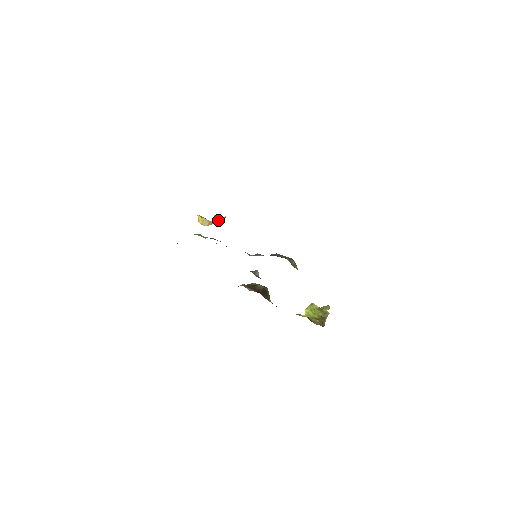
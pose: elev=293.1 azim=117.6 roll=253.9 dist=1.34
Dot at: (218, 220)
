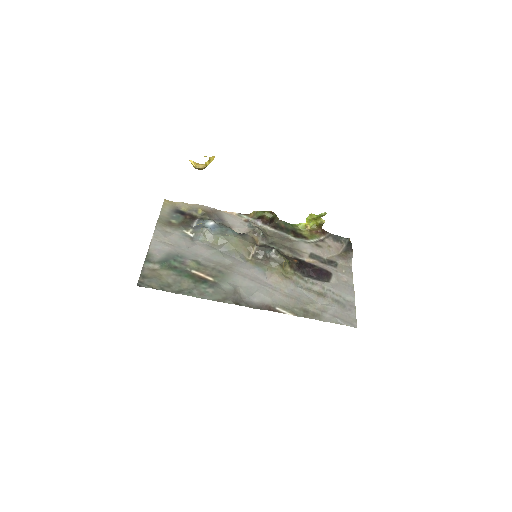
Dot at: occluded
